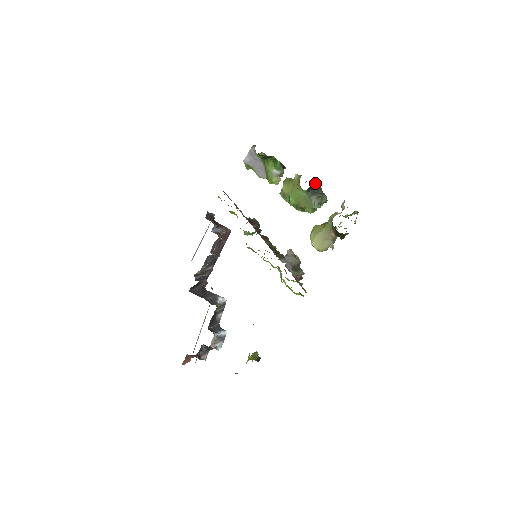
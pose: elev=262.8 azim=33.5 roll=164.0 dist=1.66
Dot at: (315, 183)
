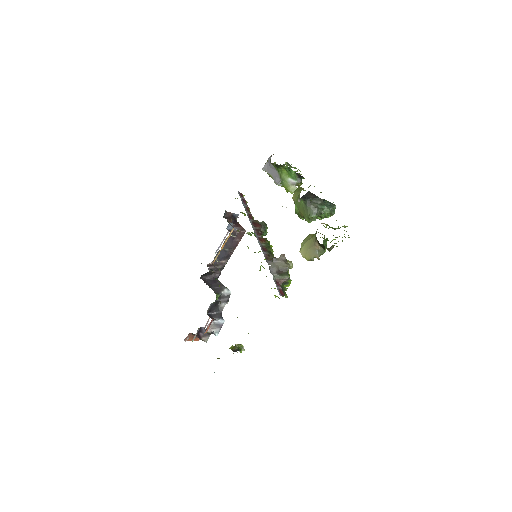
Dot at: (309, 192)
